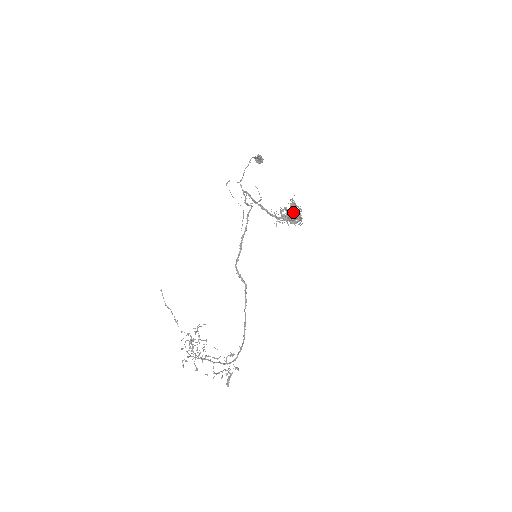
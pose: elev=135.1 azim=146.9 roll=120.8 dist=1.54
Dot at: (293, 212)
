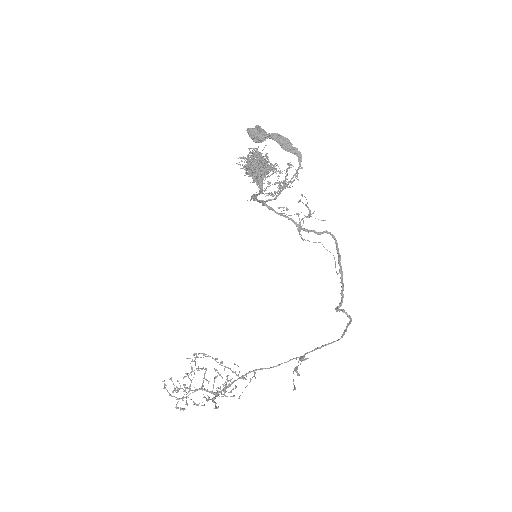
Dot at: occluded
